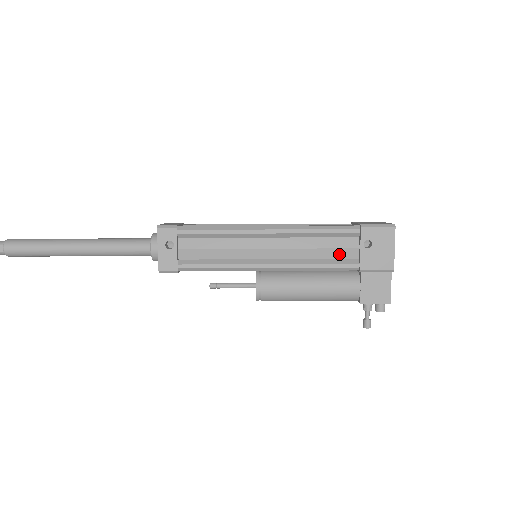
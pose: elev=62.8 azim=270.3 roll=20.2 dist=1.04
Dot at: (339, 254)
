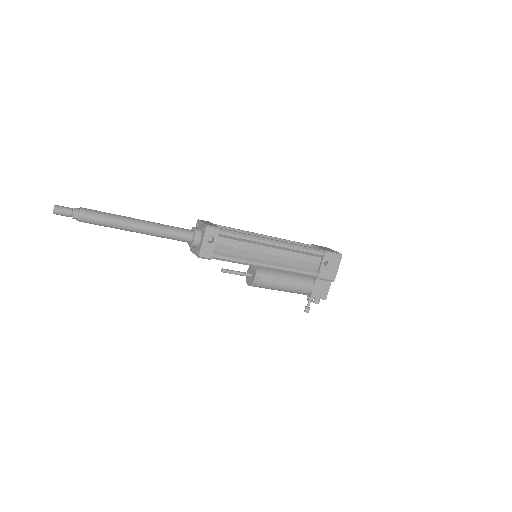
Dot at: (308, 266)
